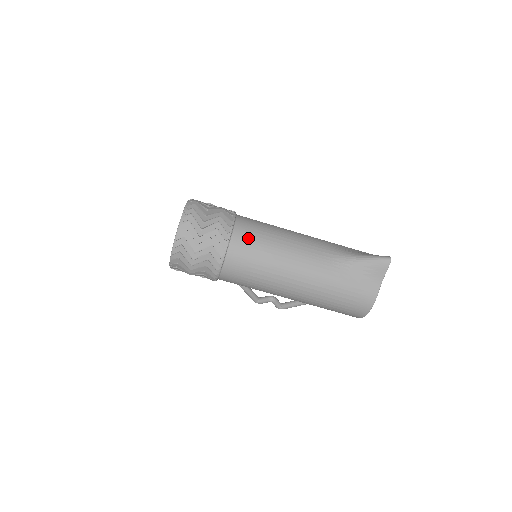
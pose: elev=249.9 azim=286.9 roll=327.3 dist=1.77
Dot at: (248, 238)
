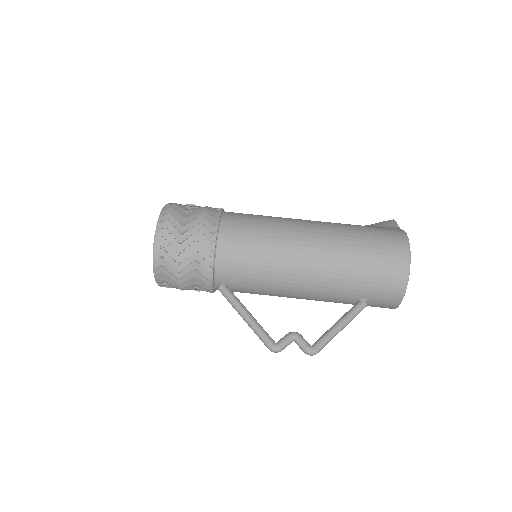
Dot at: occluded
